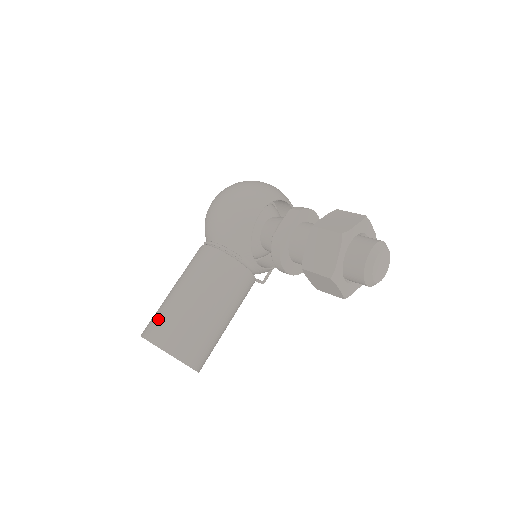
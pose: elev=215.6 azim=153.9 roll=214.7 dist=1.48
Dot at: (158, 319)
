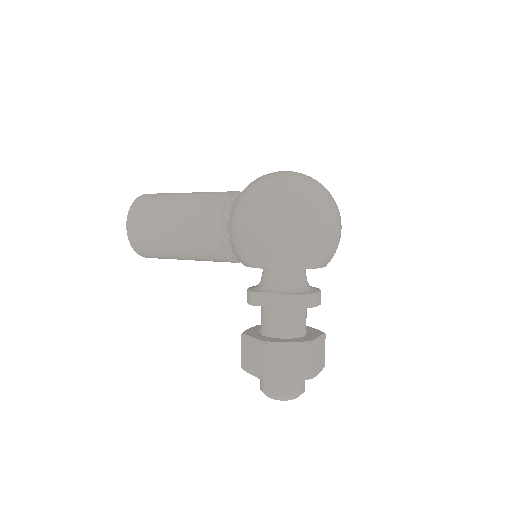
Dot at: (143, 220)
